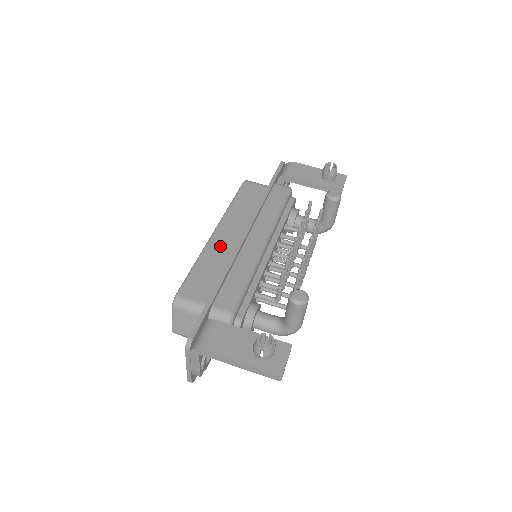
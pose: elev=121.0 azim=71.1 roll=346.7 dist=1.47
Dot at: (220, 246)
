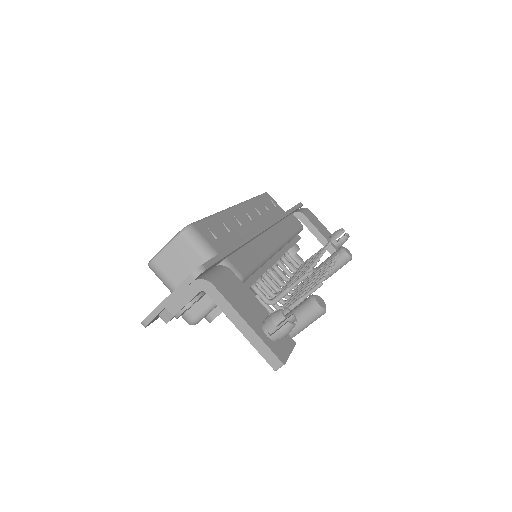
Dot at: (239, 219)
